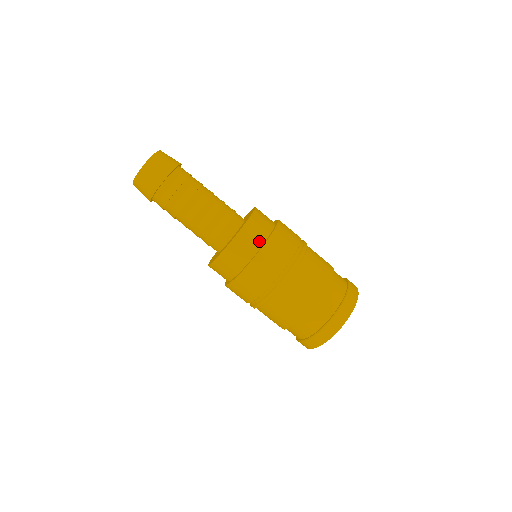
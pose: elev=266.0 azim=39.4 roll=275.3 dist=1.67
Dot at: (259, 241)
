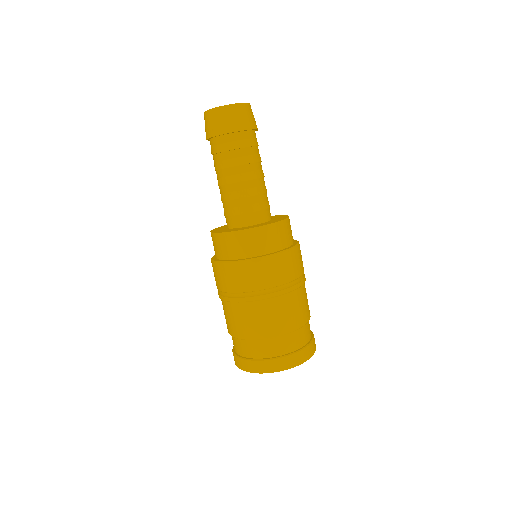
Dot at: (279, 245)
